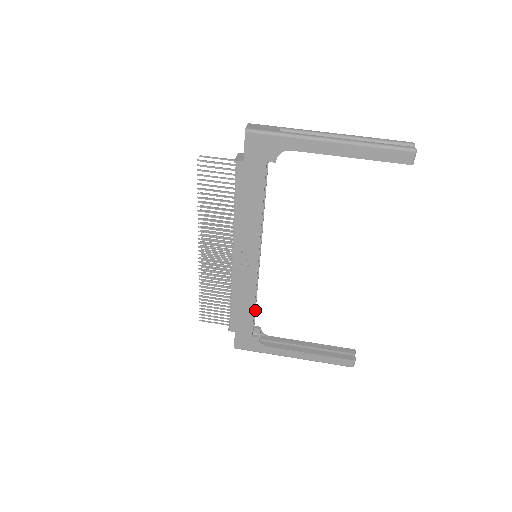
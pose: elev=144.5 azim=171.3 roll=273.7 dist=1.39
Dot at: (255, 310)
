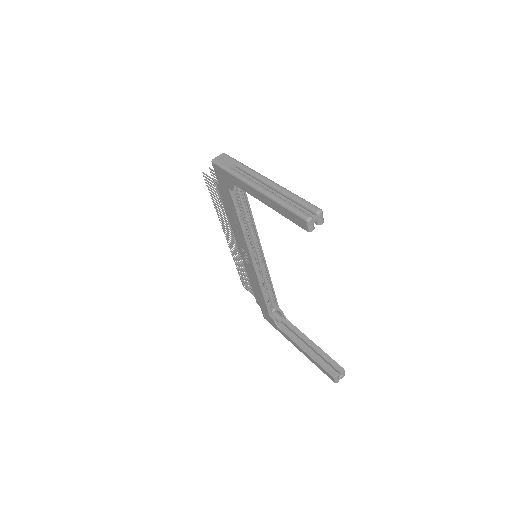
Dot at: (274, 296)
